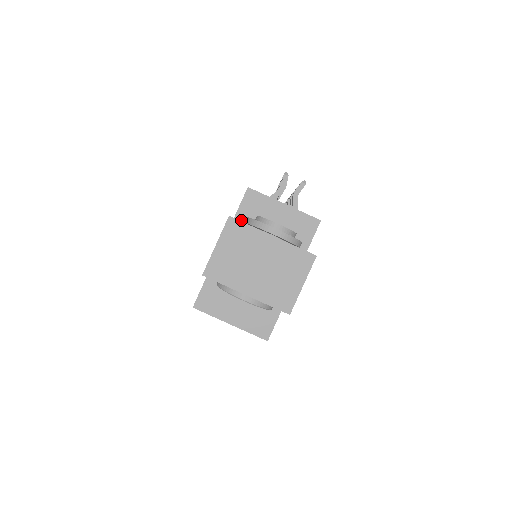
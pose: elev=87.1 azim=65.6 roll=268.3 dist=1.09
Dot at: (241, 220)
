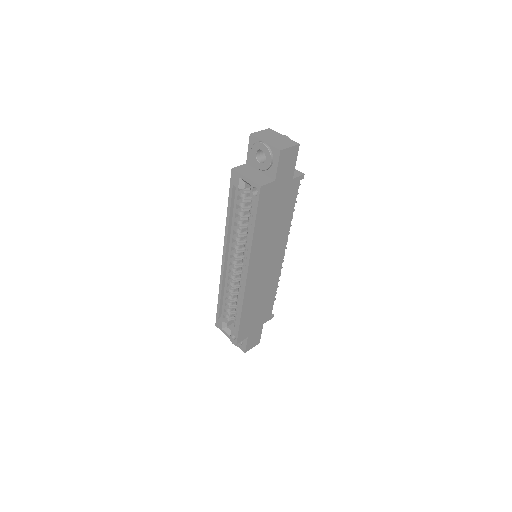
Dot at: occluded
